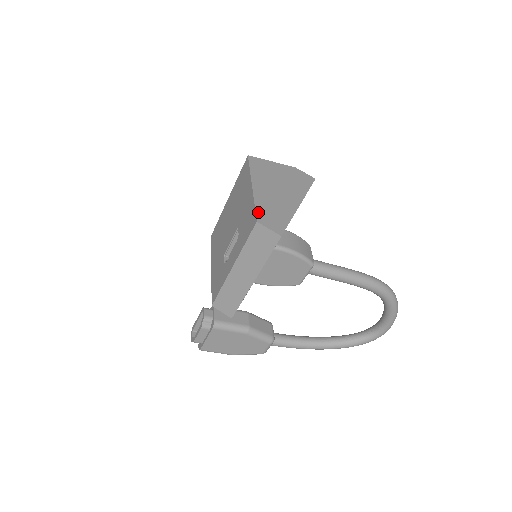
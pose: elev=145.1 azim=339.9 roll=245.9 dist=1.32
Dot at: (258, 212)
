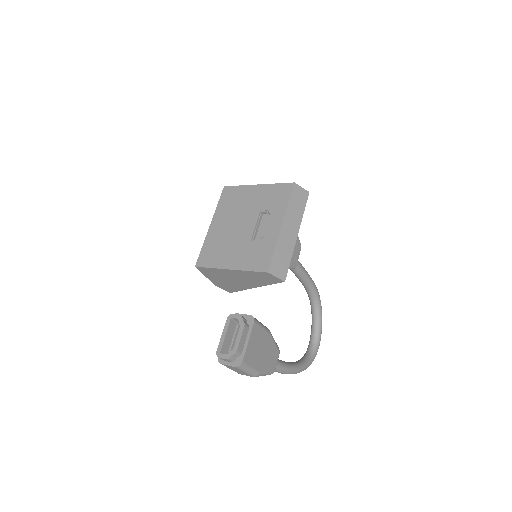
Dot at: (285, 184)
